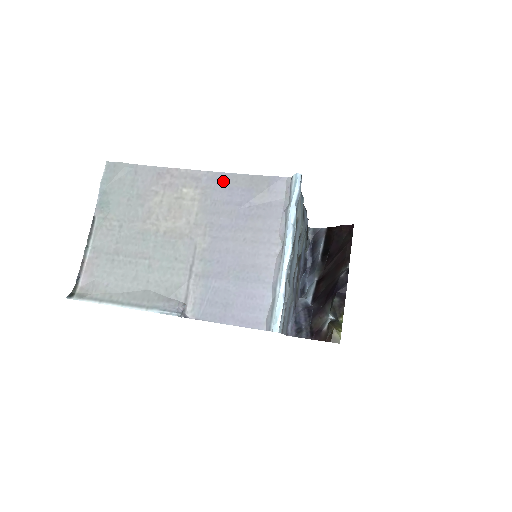
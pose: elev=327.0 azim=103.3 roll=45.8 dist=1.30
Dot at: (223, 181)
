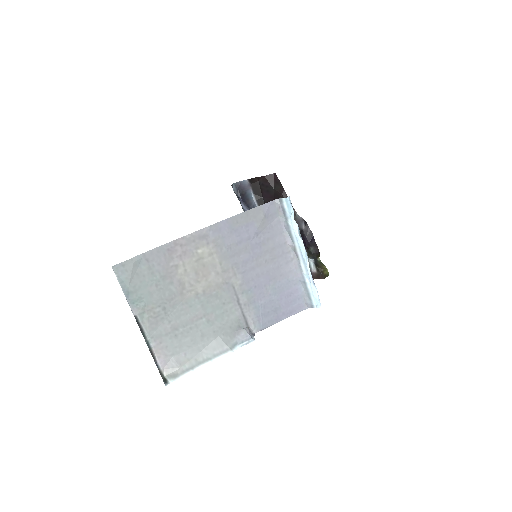
Dot at: (227, 227)
